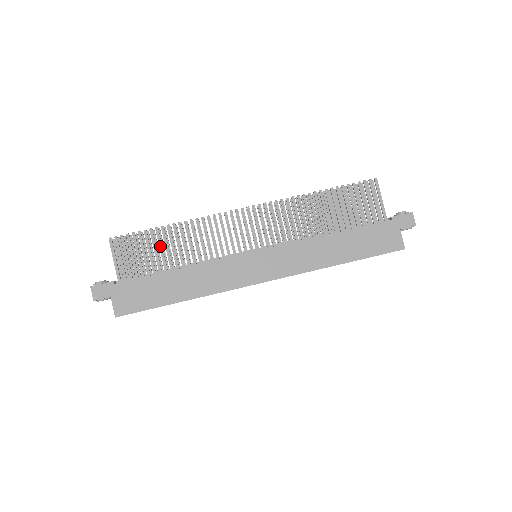
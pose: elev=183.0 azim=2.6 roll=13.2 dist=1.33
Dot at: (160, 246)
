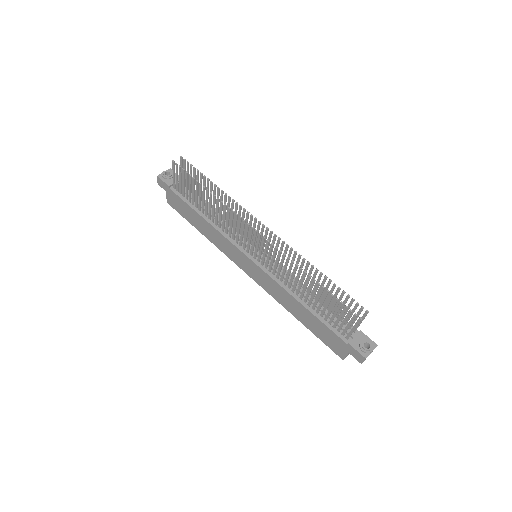
Dot at: (199, 195)
